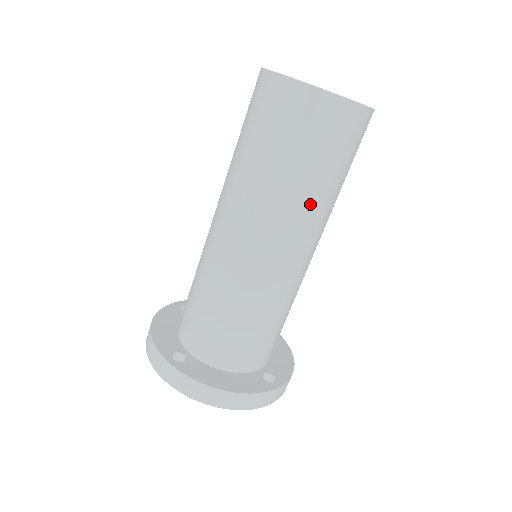
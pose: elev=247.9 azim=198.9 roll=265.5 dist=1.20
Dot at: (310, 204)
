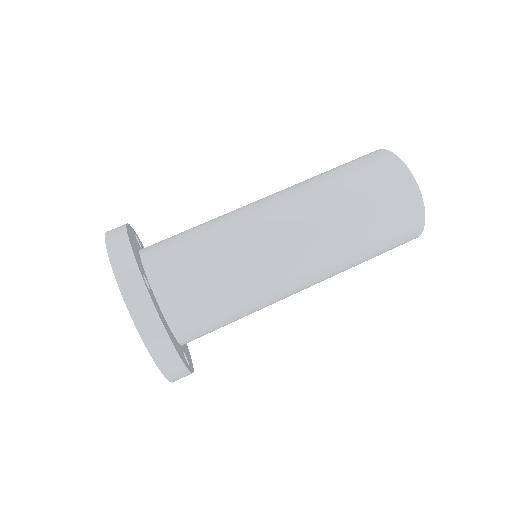
Dot at: (320, 191)
